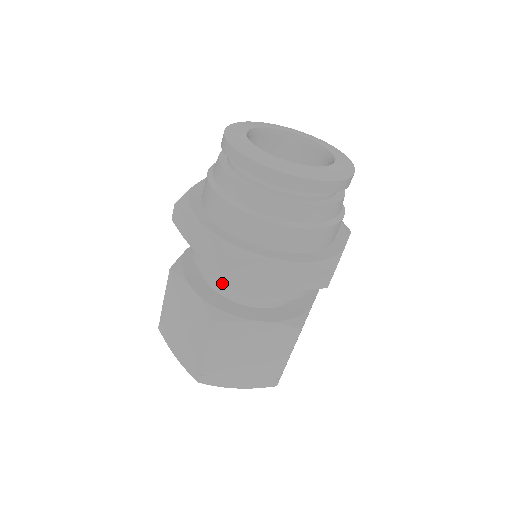
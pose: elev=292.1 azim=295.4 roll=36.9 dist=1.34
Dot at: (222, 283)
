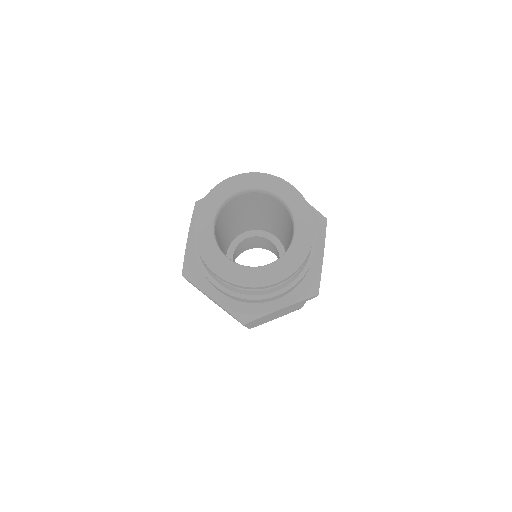
Dot at: occluded
